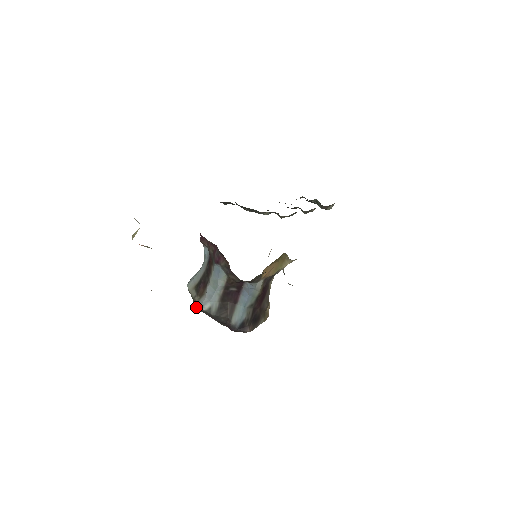
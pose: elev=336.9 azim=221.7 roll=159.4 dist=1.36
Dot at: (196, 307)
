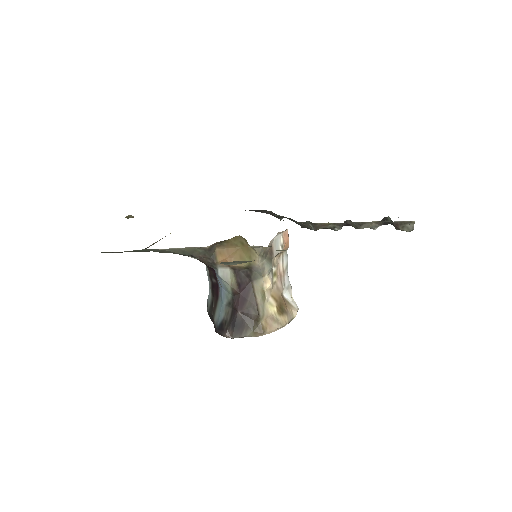
Dot at: occluded
